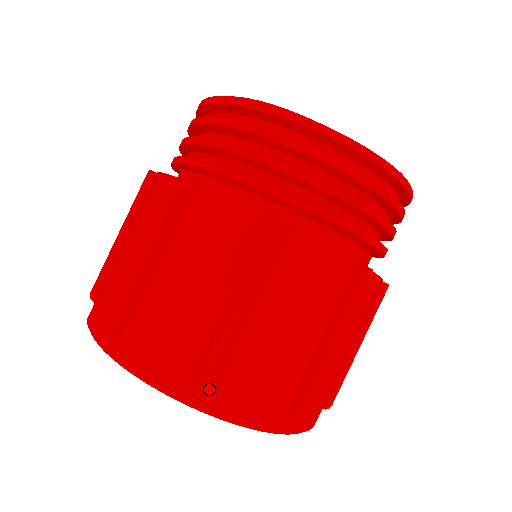
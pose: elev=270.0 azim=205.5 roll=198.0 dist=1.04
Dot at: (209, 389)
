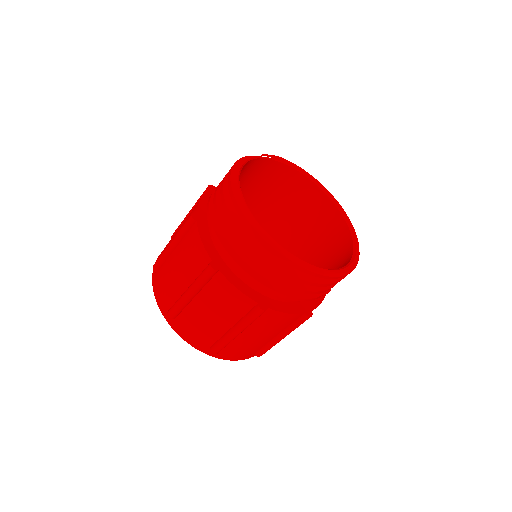
Dot at: (173, 319)
